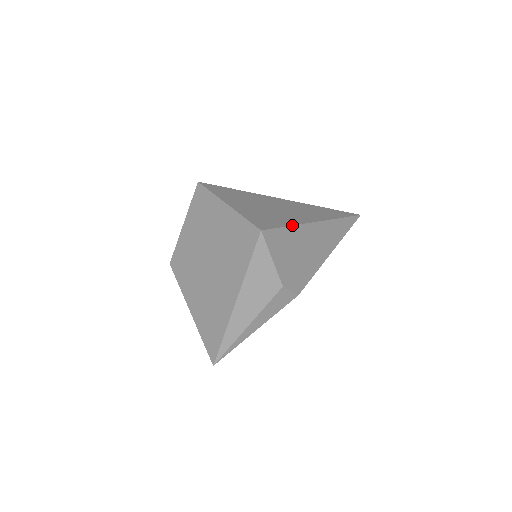
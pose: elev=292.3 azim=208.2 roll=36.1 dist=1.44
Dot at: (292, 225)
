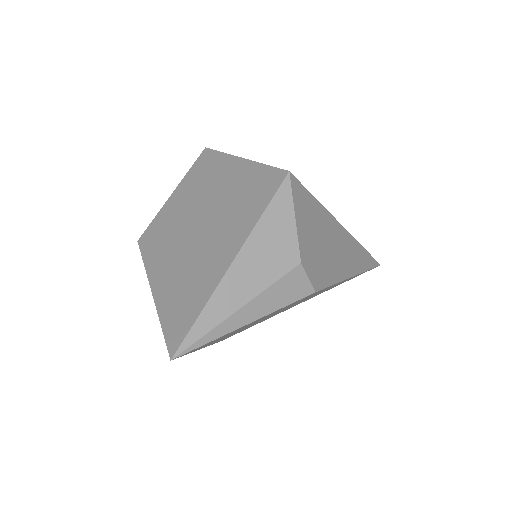
Dot at: occluded
